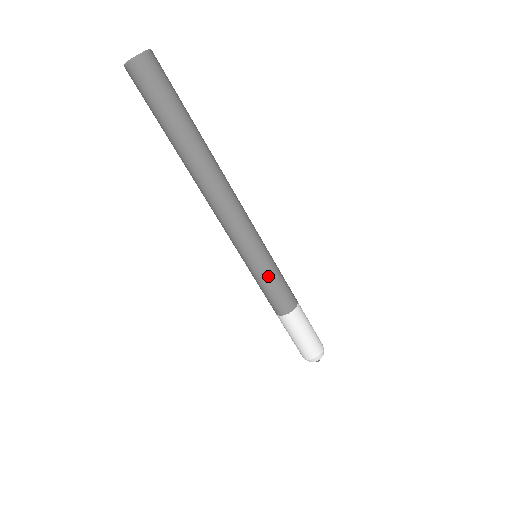
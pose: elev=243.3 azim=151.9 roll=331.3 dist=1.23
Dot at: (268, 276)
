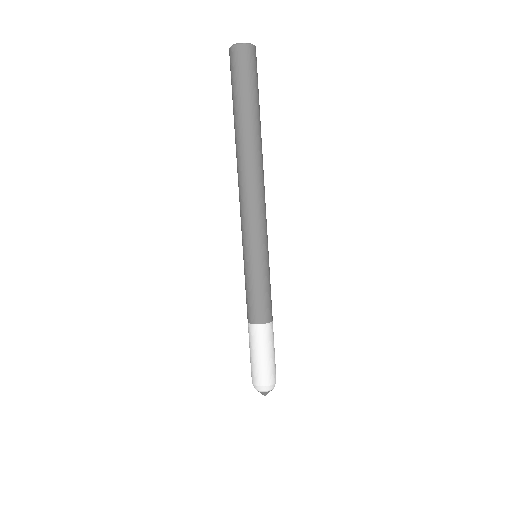
Dot at: (249, 277)
